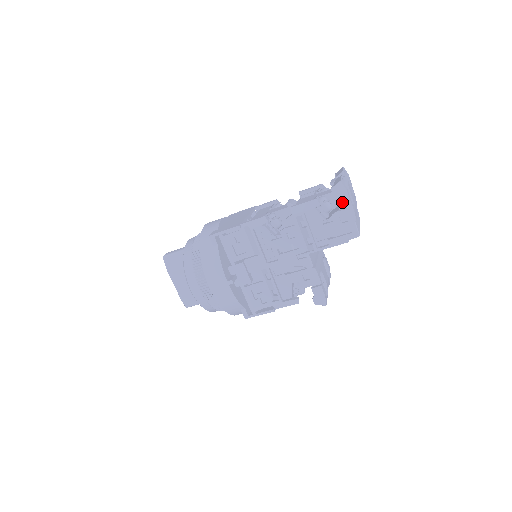
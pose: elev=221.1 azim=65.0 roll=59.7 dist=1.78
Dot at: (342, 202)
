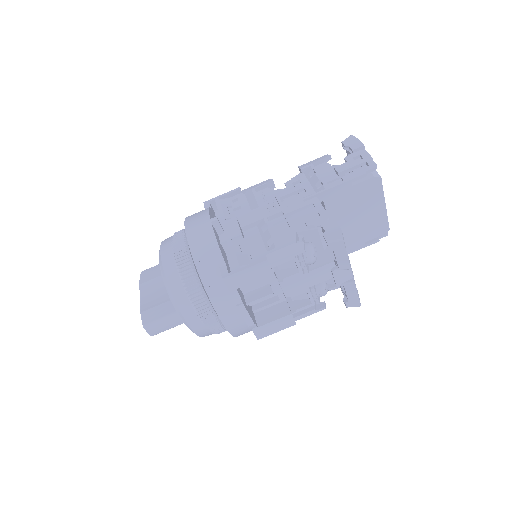
Dot at: (354, 147)
